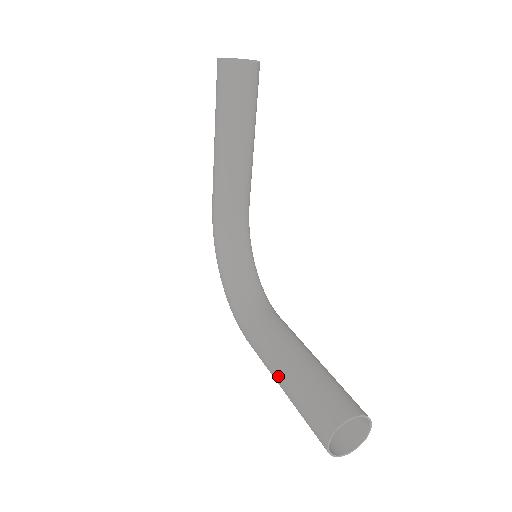
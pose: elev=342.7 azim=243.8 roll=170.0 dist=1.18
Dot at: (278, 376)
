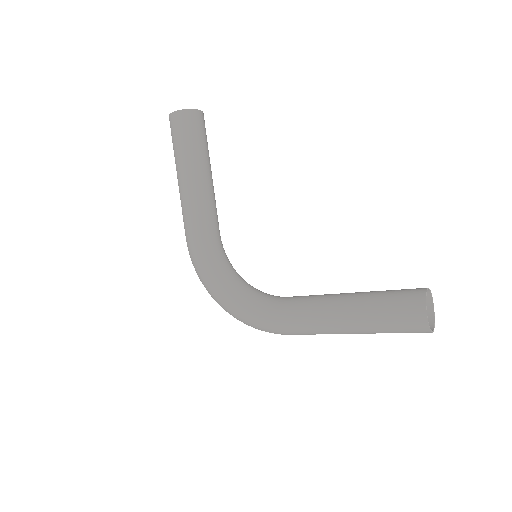
Dot at: (343, 316)
